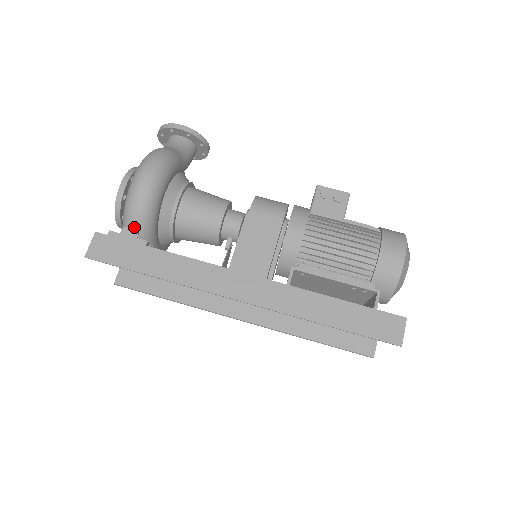
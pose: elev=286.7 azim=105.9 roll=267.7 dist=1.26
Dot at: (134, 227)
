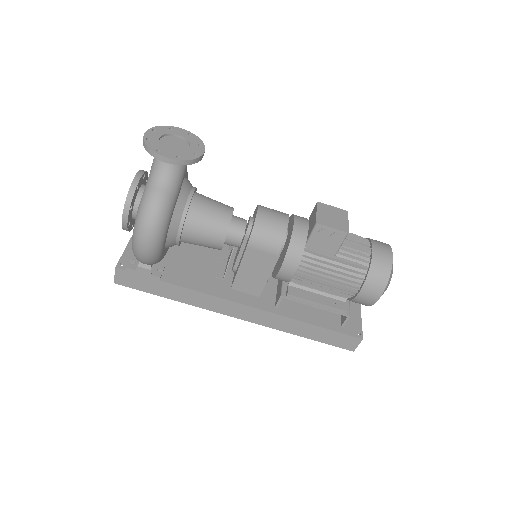
Dot at: (146, 266)
